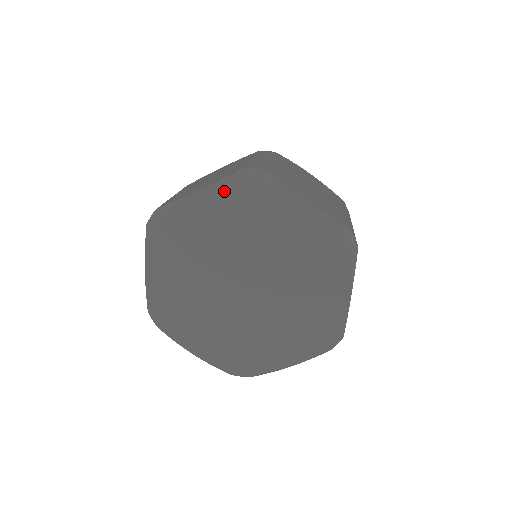
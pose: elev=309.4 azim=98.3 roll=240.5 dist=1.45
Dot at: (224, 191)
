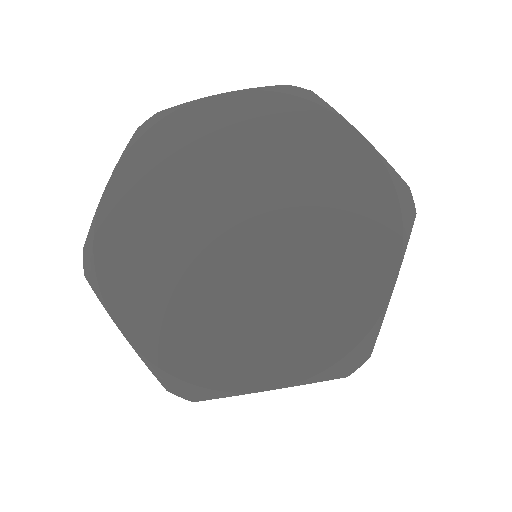
Dot at: (254, 100)
